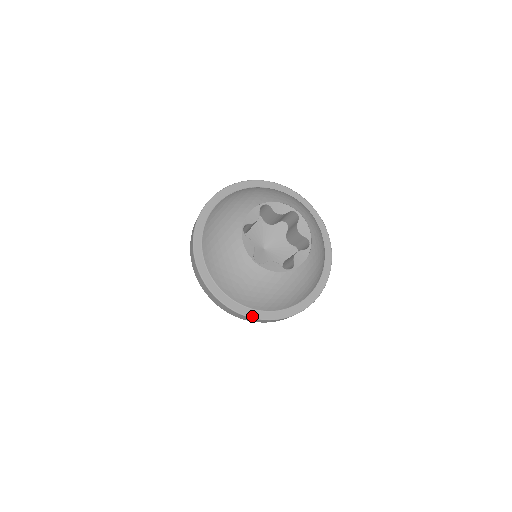
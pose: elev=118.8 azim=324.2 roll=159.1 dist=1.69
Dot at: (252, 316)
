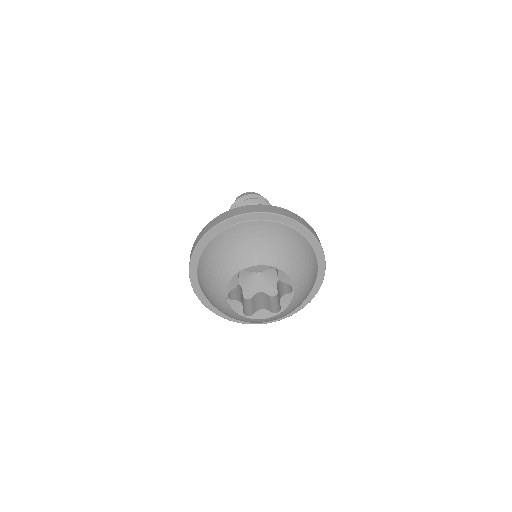
Dot at: (203, 303)
